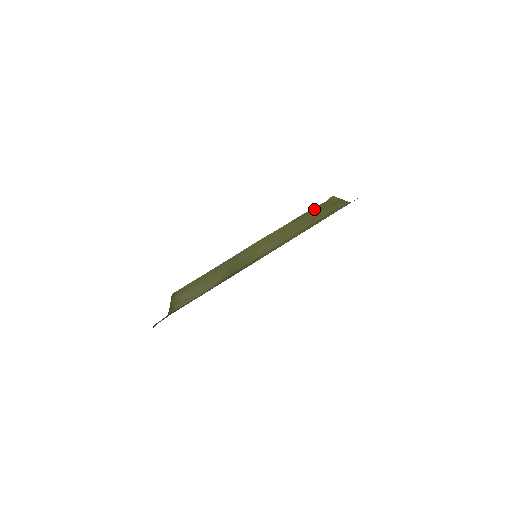
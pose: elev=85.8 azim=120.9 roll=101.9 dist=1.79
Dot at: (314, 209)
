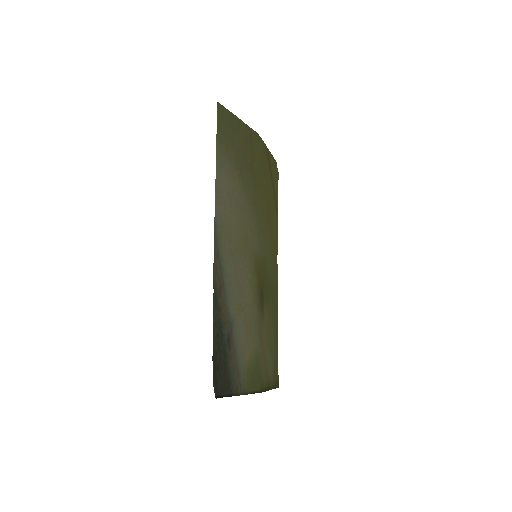
Dot at: (275, 187)
